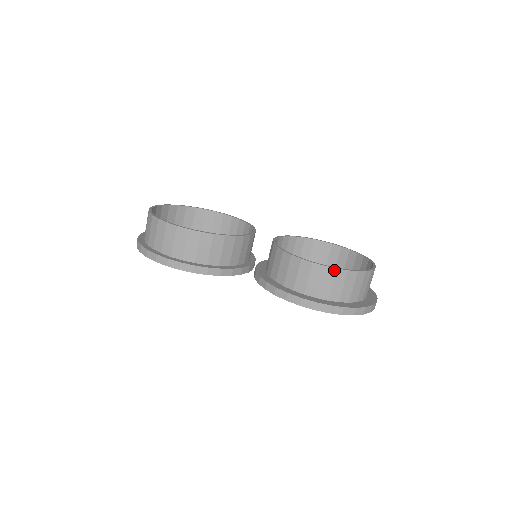
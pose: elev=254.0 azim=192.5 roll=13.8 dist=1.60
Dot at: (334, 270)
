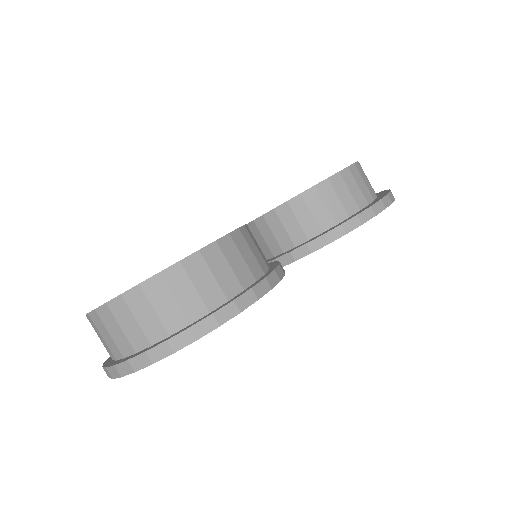
Dot at: (354, 166)
